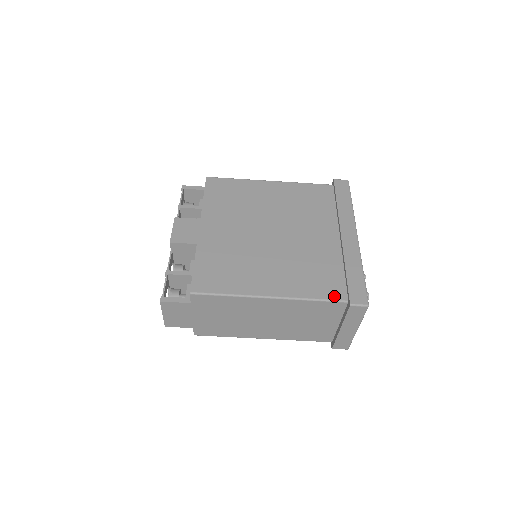
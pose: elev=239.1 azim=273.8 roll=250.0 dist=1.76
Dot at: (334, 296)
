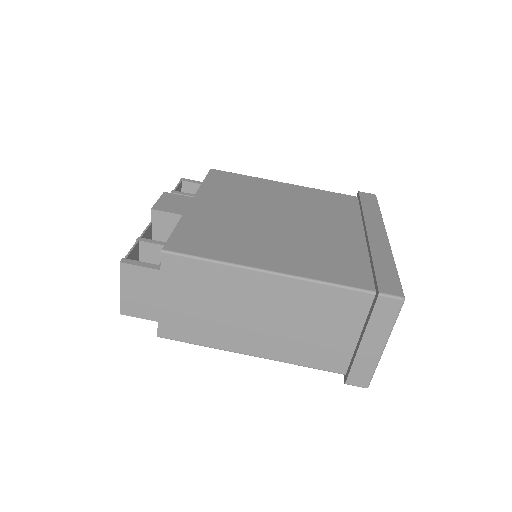
Dot at: (356, 284)
